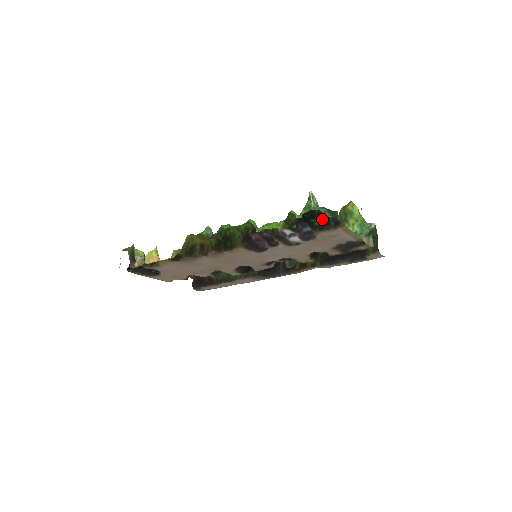
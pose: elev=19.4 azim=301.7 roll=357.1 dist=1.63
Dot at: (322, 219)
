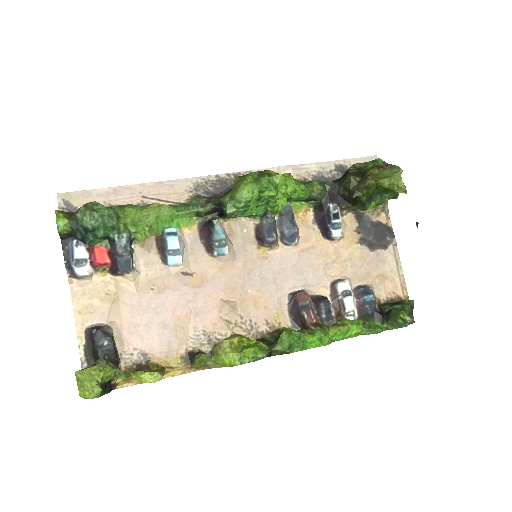
Dot at: (396, 306)
